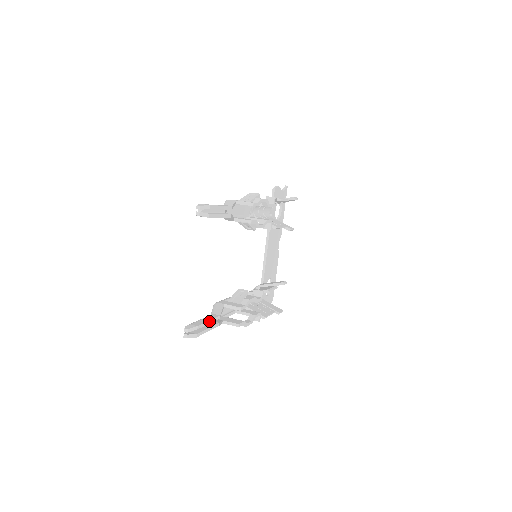
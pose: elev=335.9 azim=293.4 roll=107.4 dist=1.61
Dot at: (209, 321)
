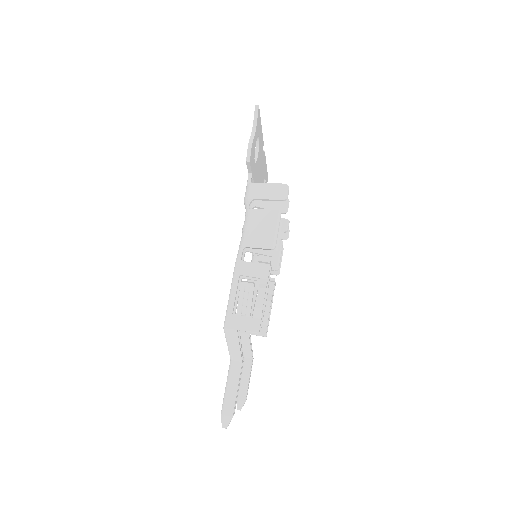
Dot at: (249, 379)
